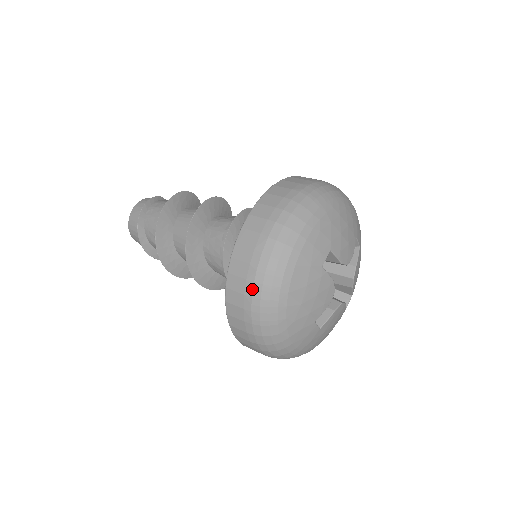
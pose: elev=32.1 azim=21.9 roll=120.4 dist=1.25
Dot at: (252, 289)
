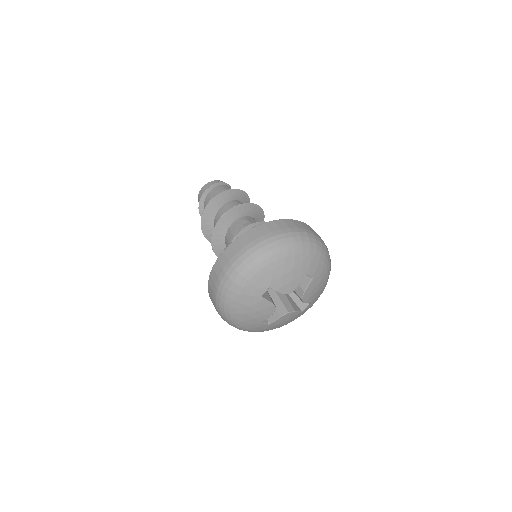
Dot at: (215, 299)
